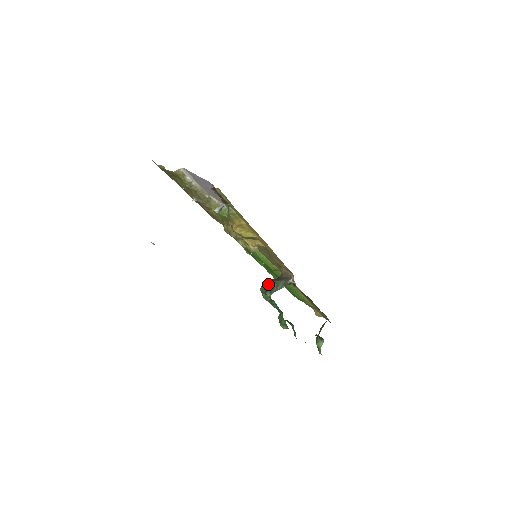
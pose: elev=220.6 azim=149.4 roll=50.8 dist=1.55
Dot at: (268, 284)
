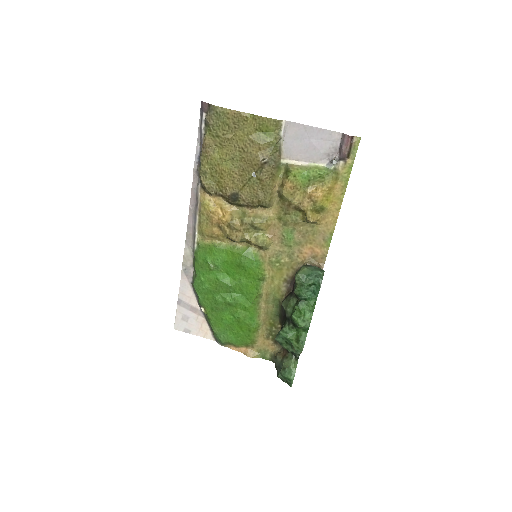
Dot at: (312, 266)
